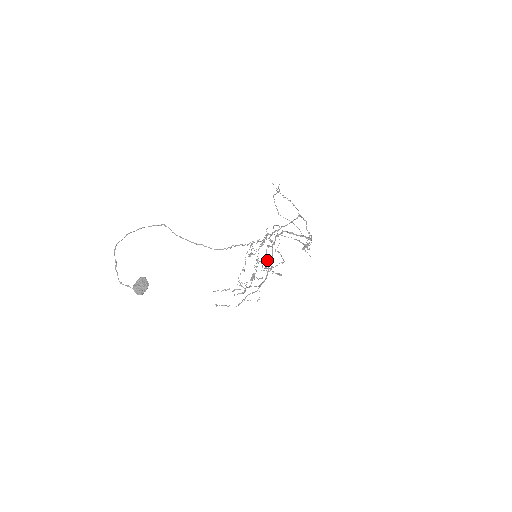
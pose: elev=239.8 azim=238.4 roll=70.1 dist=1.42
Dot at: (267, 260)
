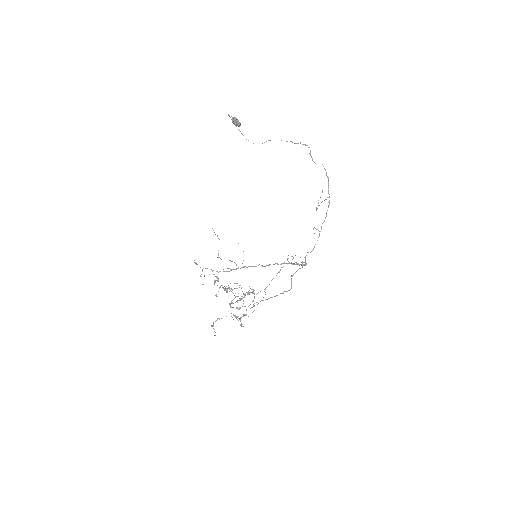
Dot at: (247, 292)
